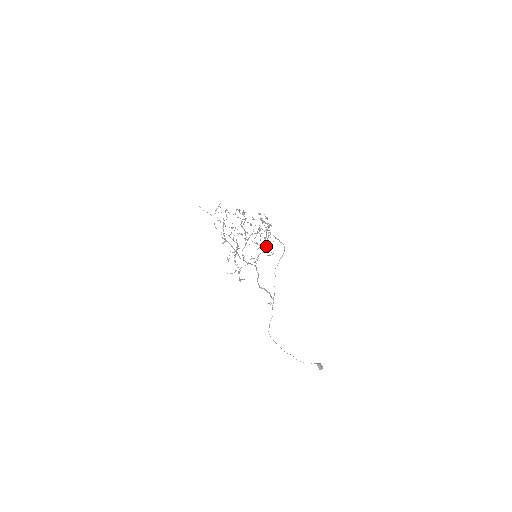
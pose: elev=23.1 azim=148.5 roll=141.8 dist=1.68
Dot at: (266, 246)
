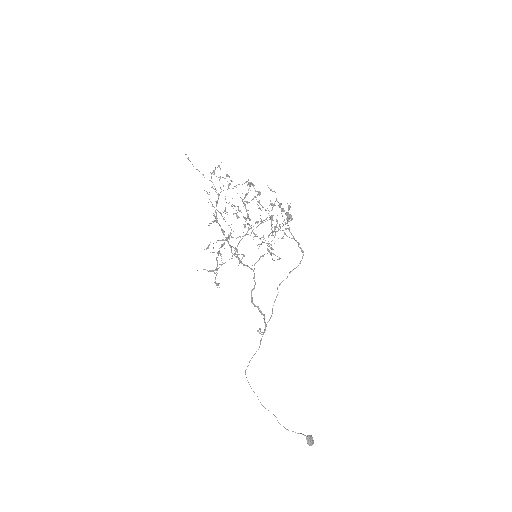
Dot at: (270, 244)
